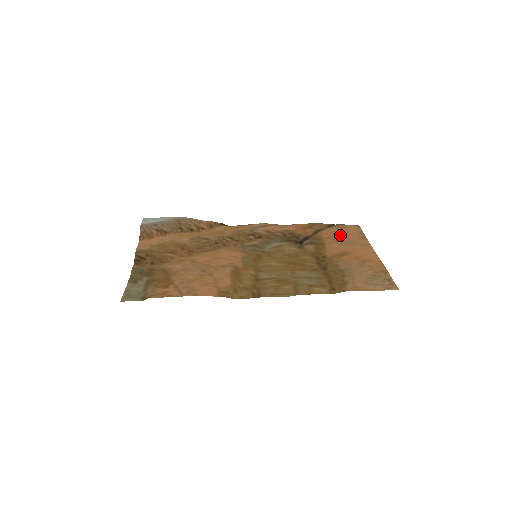
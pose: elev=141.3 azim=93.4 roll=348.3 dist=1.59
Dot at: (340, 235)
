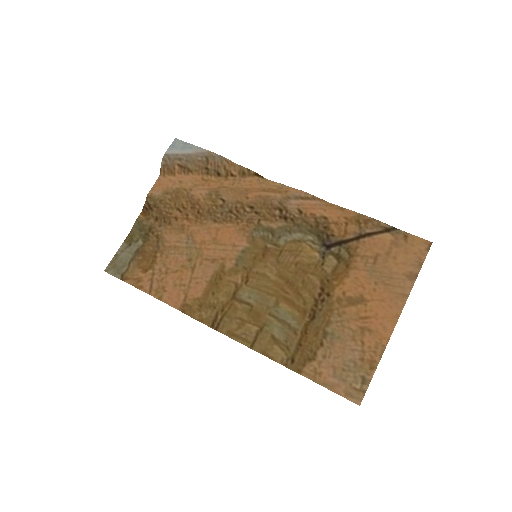
Dot at: (383, 258)
